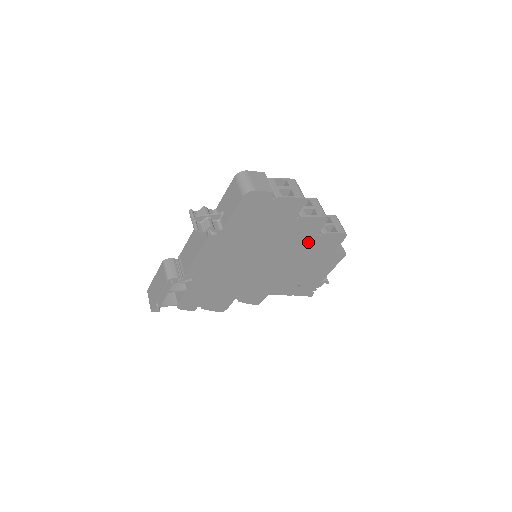
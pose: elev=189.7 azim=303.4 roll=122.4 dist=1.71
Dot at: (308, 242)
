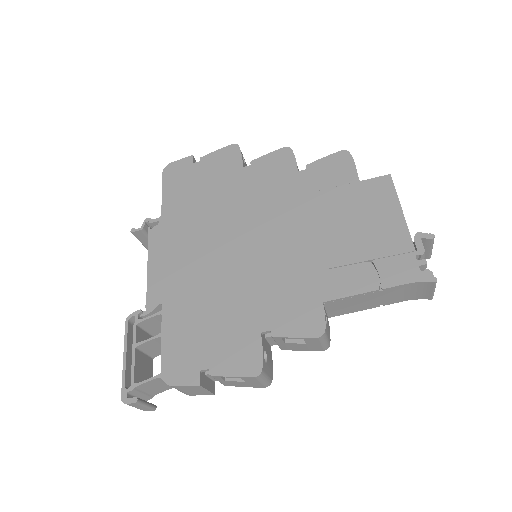
Dot at: (296, 185)
